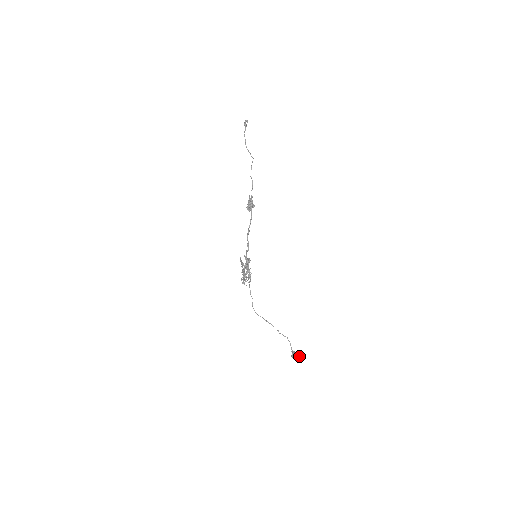
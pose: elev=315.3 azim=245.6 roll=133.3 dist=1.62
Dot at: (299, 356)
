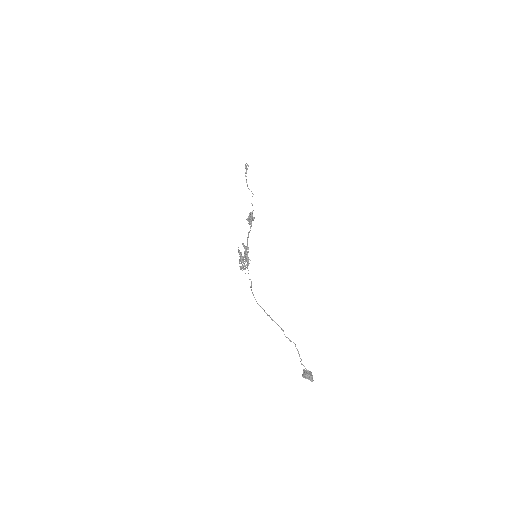
Dot at: occluded
